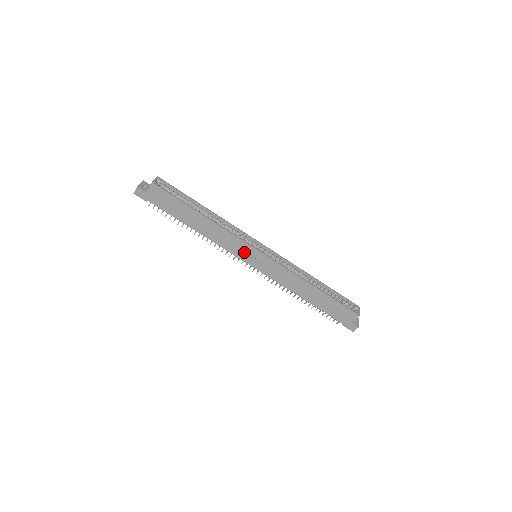
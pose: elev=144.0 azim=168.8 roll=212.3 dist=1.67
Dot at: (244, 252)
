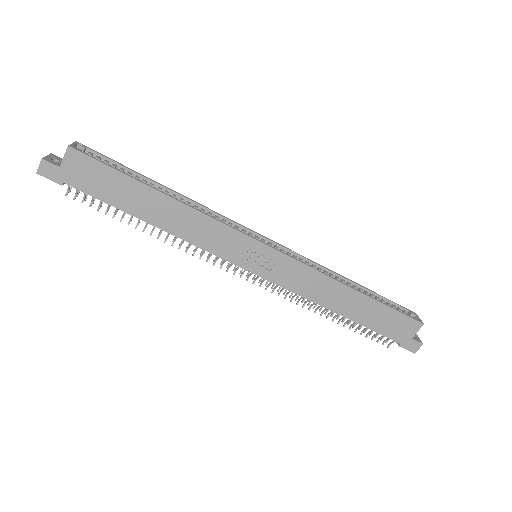
Dot at: (238, 250)
